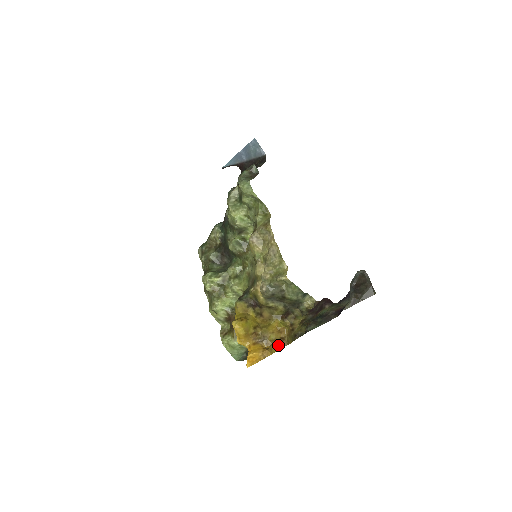
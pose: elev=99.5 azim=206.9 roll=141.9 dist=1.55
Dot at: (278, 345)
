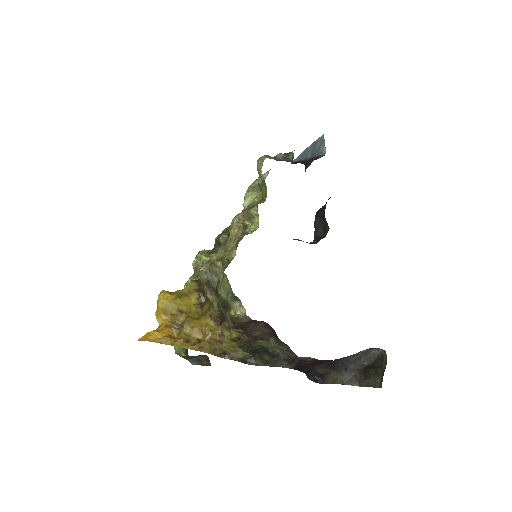
Dot at: (187, 343)
